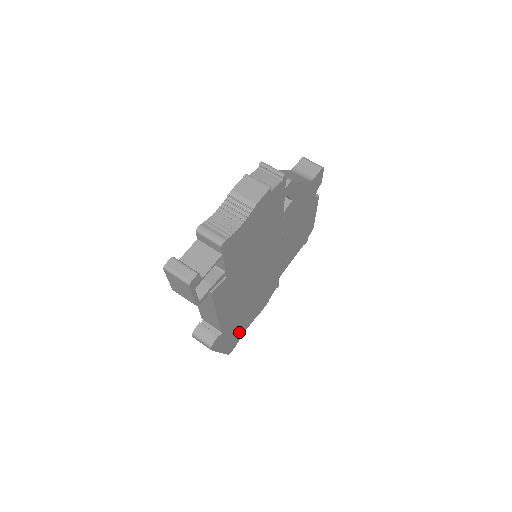
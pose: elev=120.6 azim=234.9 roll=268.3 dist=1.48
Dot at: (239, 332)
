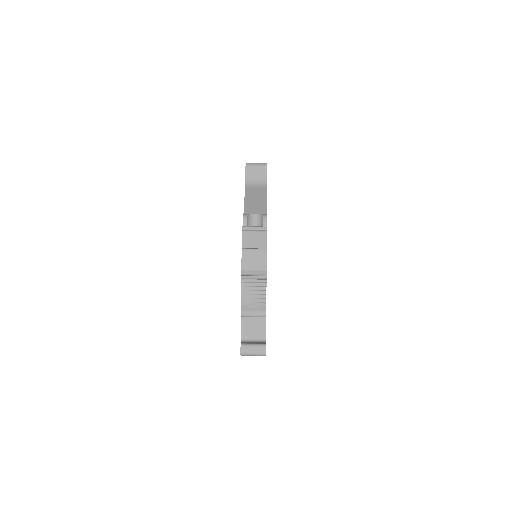
Dot at: occluded
